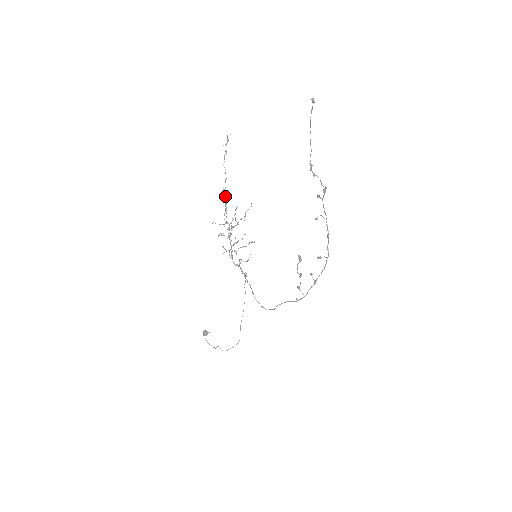
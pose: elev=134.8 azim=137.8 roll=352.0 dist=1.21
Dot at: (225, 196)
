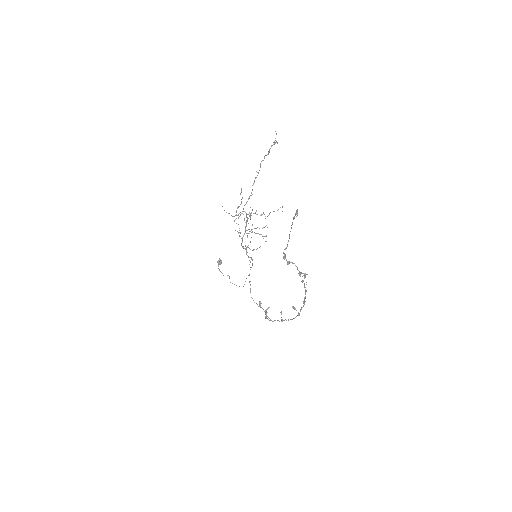
Dot at: occluded
